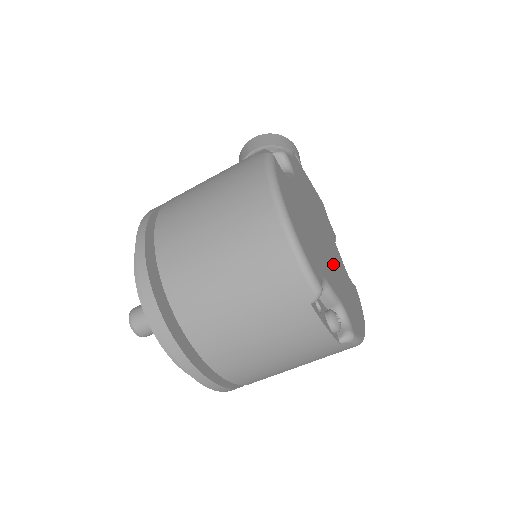
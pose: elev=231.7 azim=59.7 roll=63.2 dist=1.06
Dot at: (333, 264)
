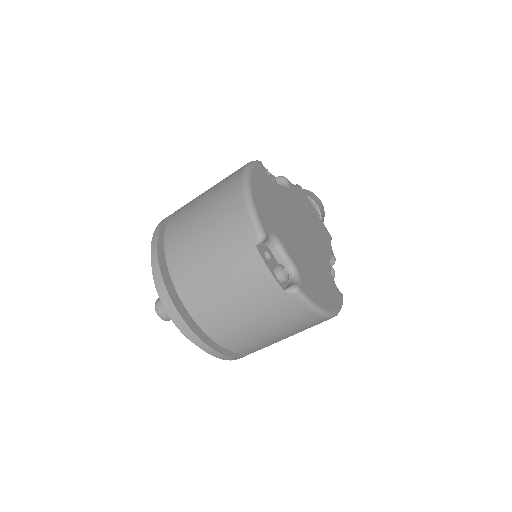
Dot at: (306, 252)
